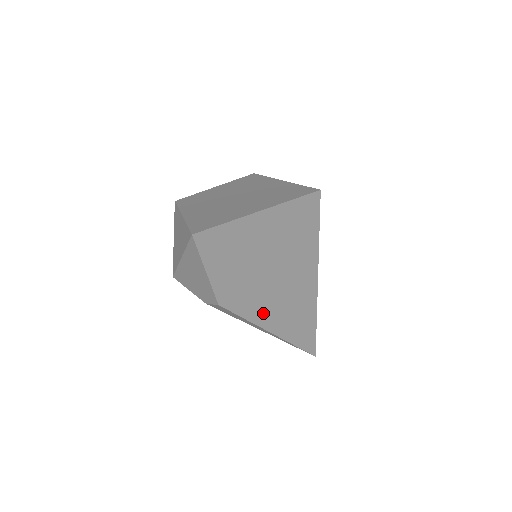
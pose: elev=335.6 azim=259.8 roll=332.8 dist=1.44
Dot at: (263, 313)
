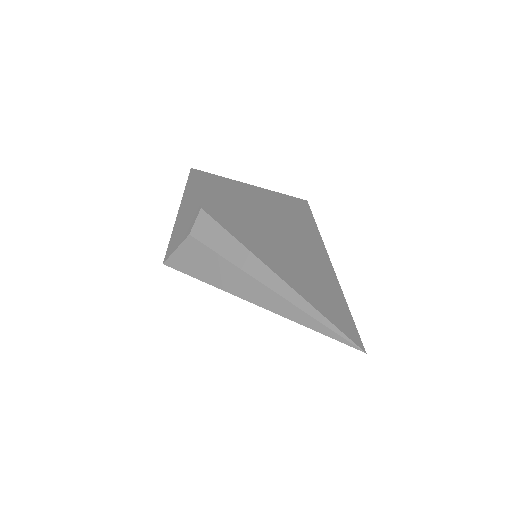
Dot at: (254, 242)
